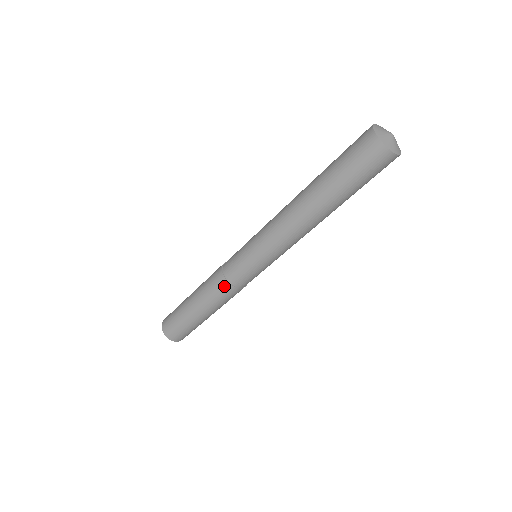
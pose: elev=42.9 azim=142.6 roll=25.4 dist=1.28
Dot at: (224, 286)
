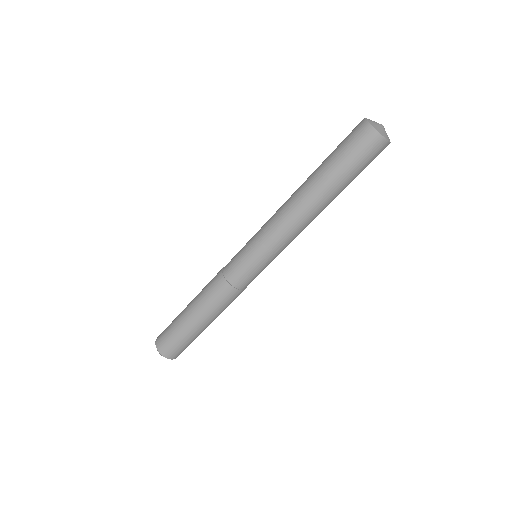
Dot at: (218, 279)
